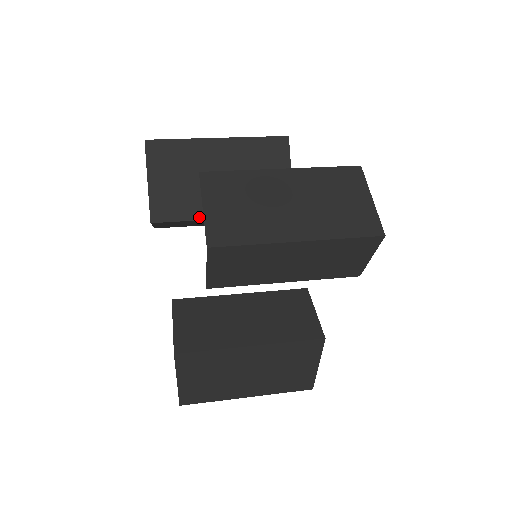
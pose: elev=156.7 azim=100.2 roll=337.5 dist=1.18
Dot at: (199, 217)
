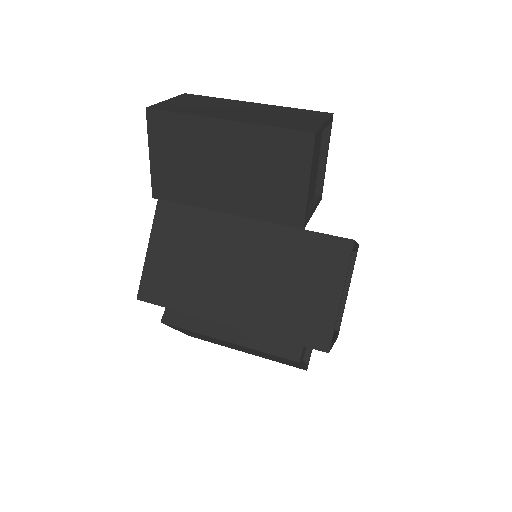
Dot at: (199, 204)
